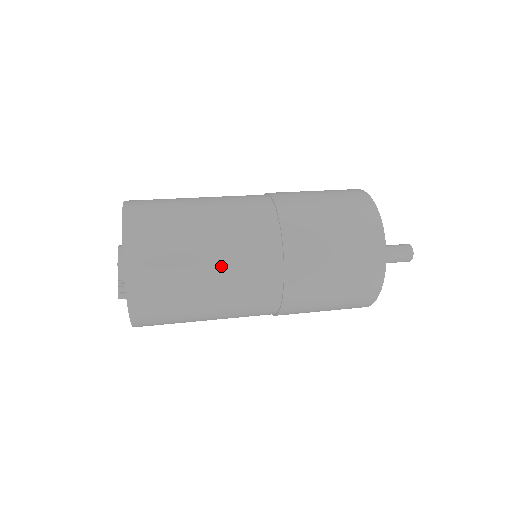
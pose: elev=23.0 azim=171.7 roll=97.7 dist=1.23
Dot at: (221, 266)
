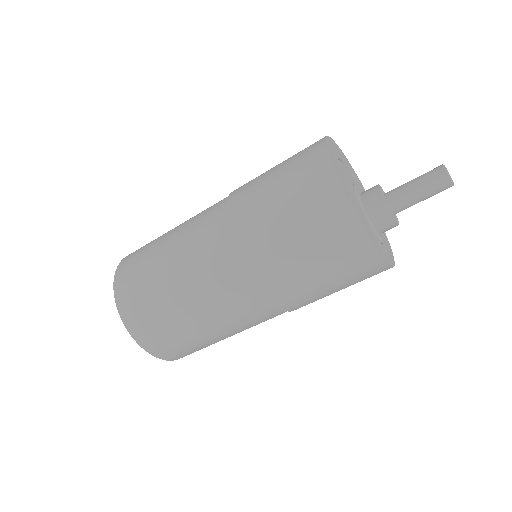
Dot at: (186, 280)
